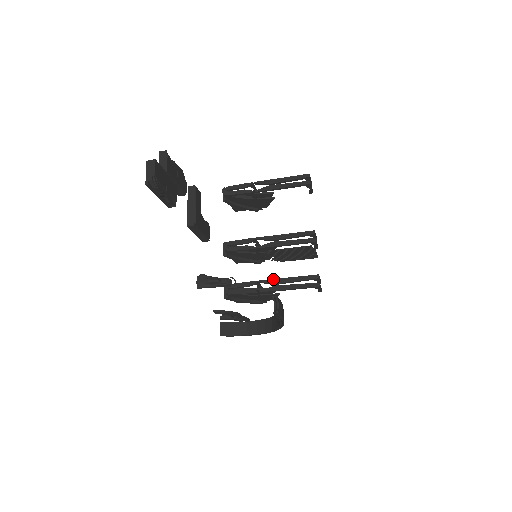
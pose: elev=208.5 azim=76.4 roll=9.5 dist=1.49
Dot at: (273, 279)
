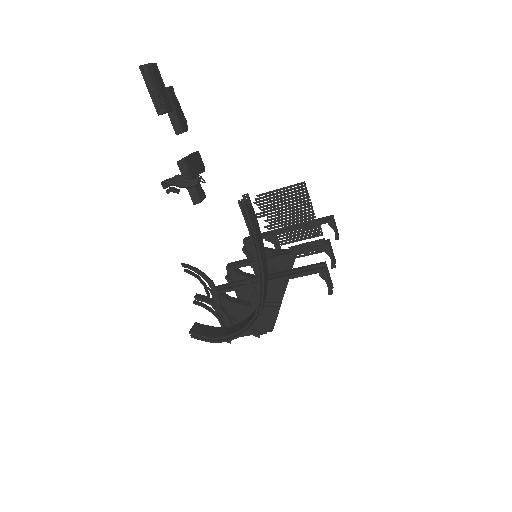
Dot at: occluded
